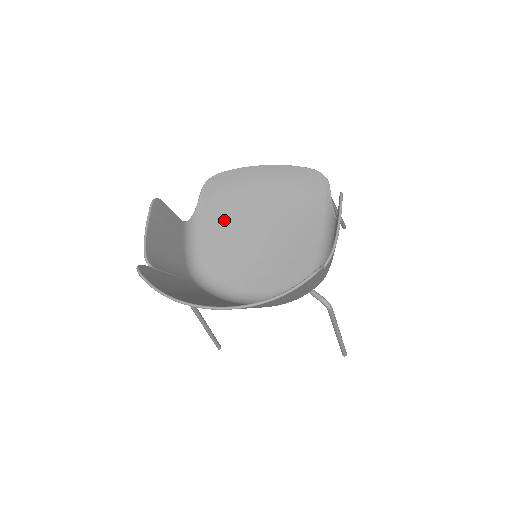
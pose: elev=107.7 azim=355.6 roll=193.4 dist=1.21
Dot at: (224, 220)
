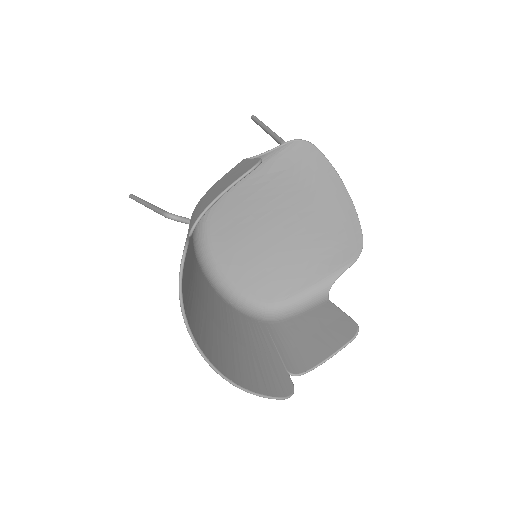
Dot at: (270, 191)
